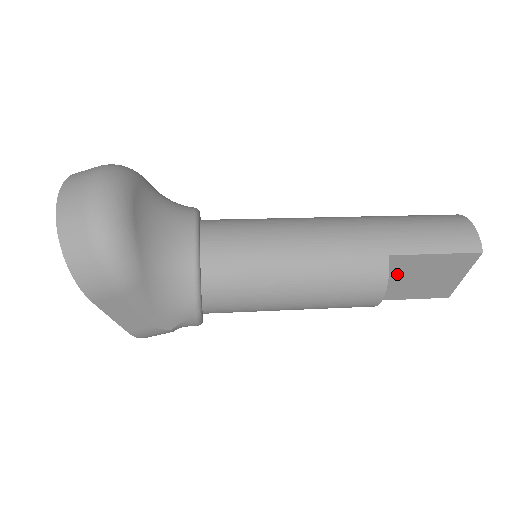
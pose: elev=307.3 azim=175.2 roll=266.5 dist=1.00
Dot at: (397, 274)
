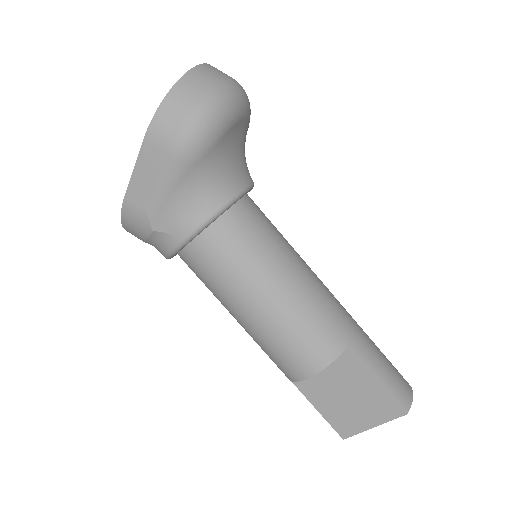
Dot at: (335, 372)
